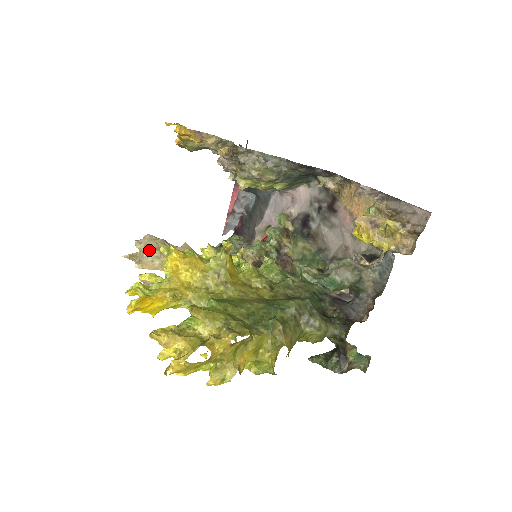
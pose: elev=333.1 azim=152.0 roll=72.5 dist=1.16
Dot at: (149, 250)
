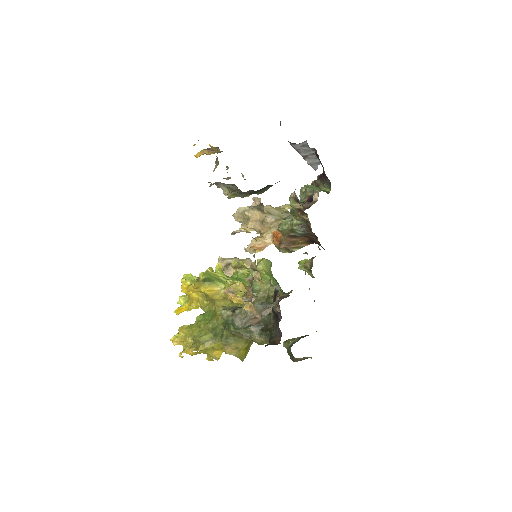
Dot at: (240, 221)
